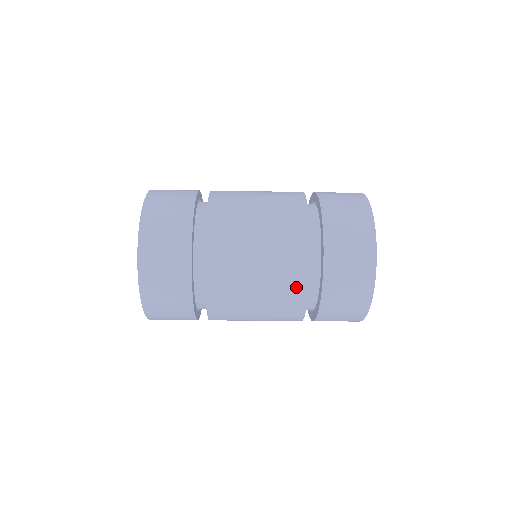
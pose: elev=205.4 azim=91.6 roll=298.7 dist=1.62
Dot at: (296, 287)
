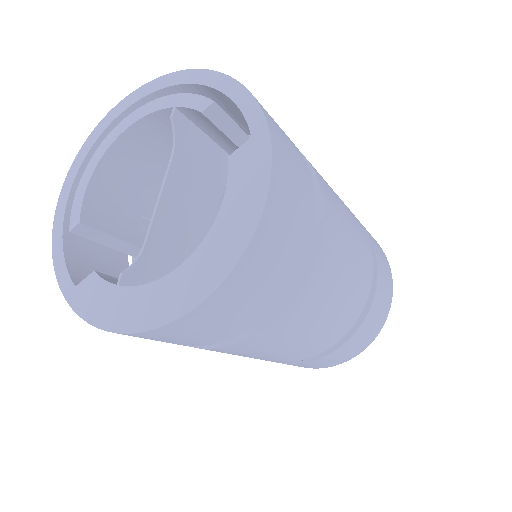
Dot at: (291, 360)
